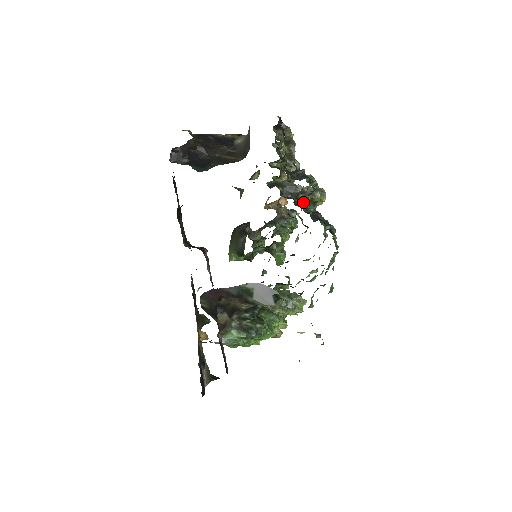
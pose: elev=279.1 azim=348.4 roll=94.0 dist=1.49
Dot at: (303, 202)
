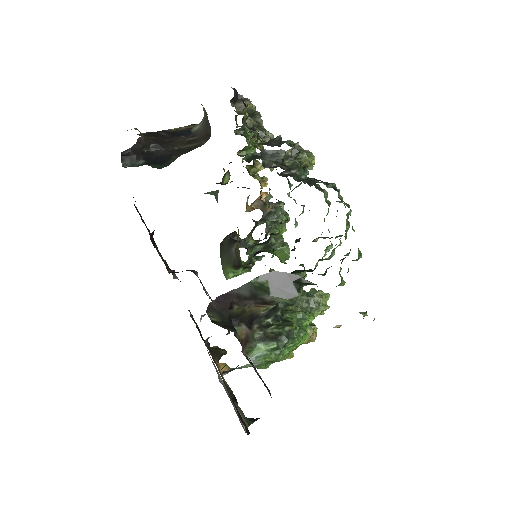
Dot at: (292, 167)
